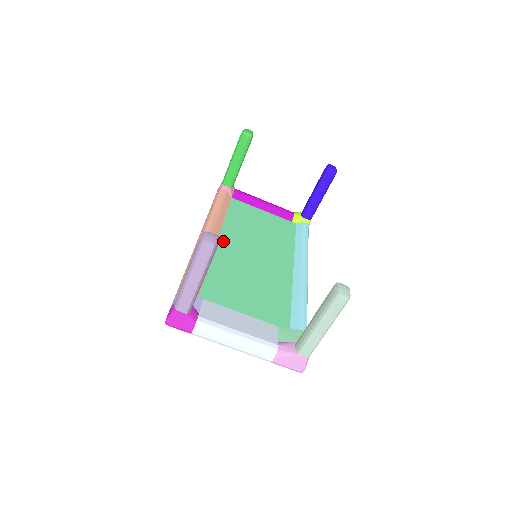
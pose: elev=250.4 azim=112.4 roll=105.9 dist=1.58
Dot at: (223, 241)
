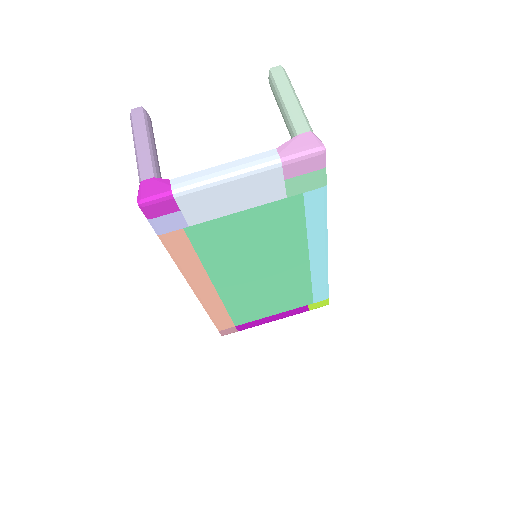
Dot at: occluded
